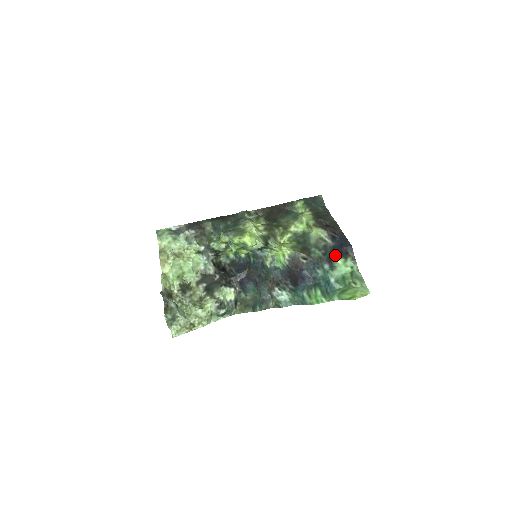
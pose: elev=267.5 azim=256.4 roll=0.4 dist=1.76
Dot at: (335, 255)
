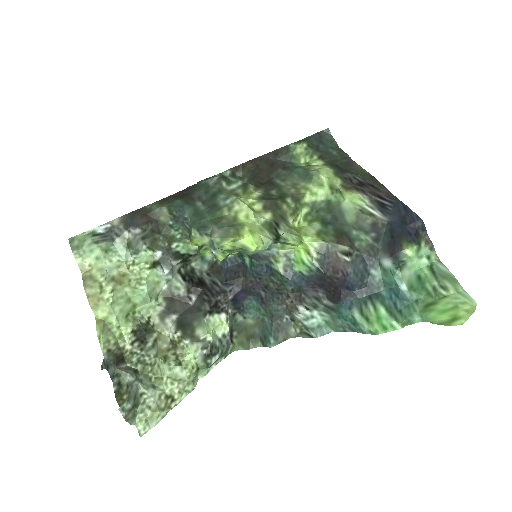
Dot at: (399, 241)
